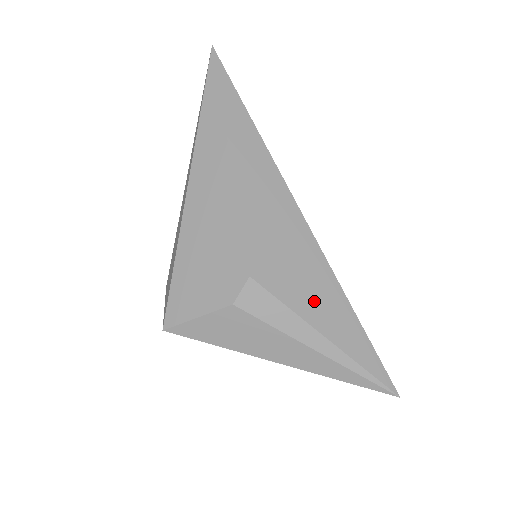
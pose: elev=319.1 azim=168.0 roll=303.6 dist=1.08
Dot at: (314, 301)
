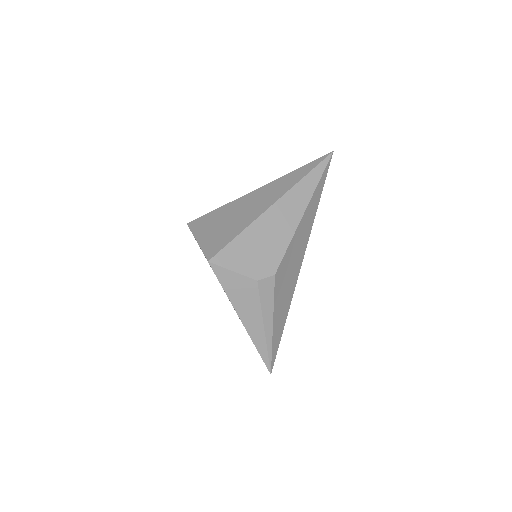
Dot at: (281, 306)
